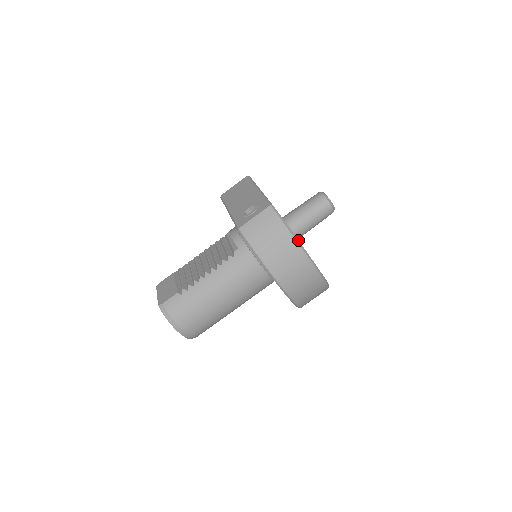
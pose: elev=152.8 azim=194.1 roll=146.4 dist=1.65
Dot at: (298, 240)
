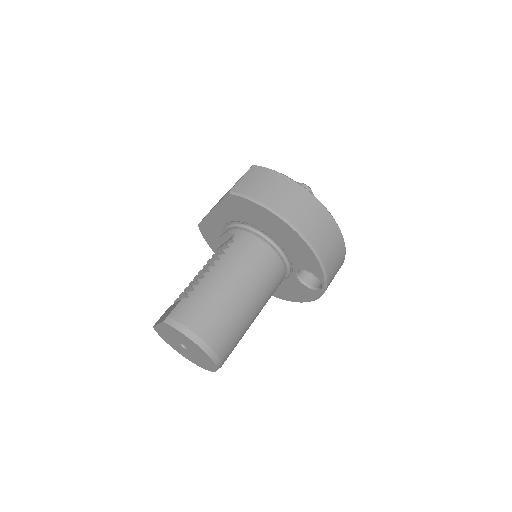
Dot at: (293, 180)
